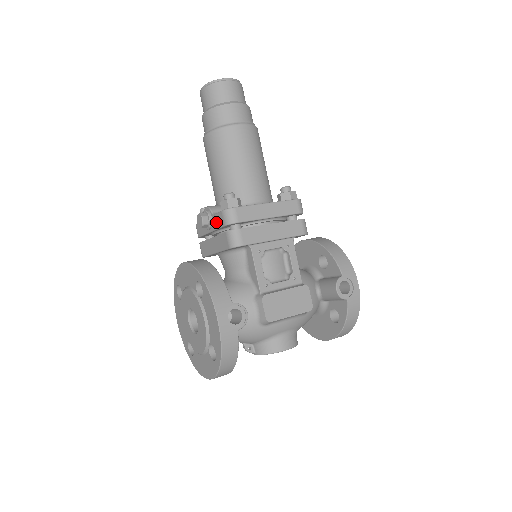
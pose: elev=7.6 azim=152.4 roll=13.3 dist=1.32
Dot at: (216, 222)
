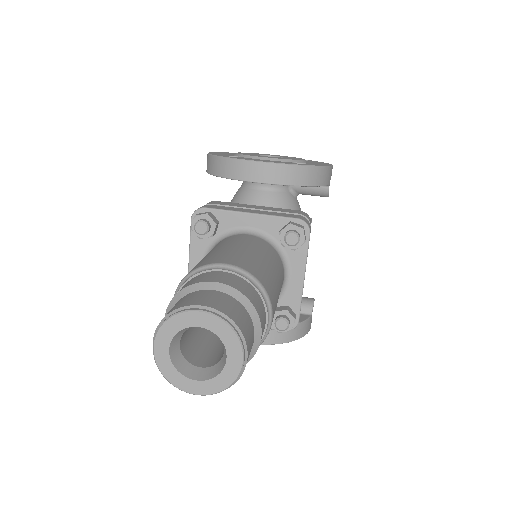
Dot at: occluded
